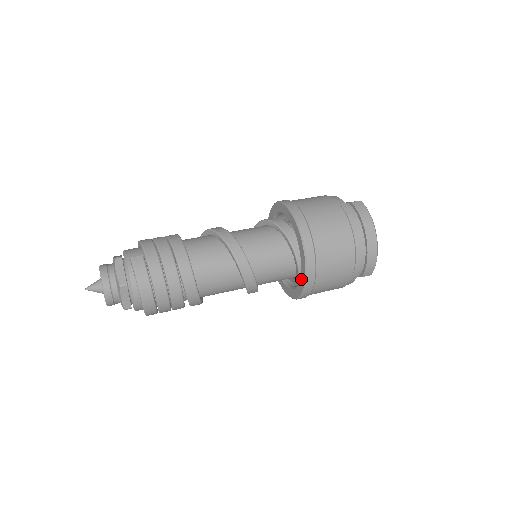
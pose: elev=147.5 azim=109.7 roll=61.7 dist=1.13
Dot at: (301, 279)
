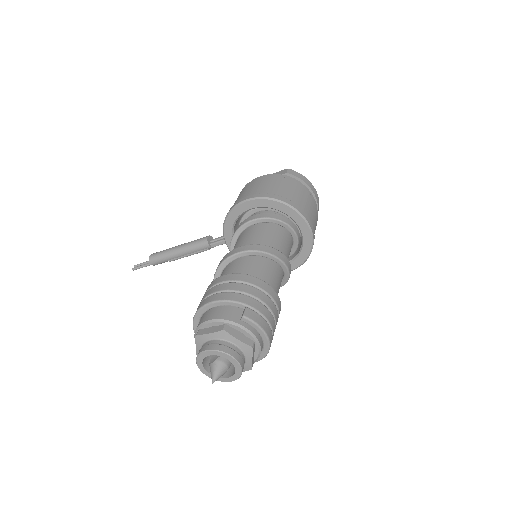
Dot at: (304, 250)
